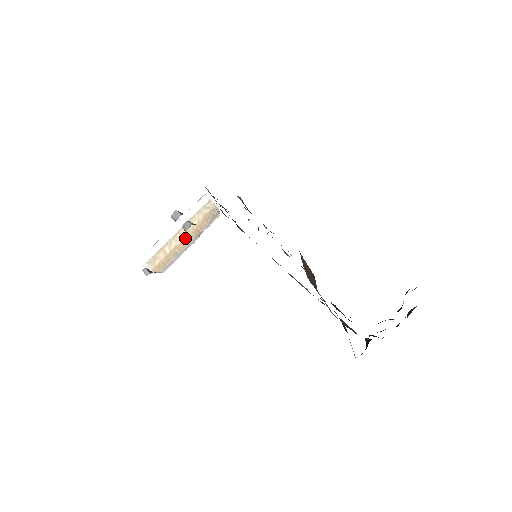
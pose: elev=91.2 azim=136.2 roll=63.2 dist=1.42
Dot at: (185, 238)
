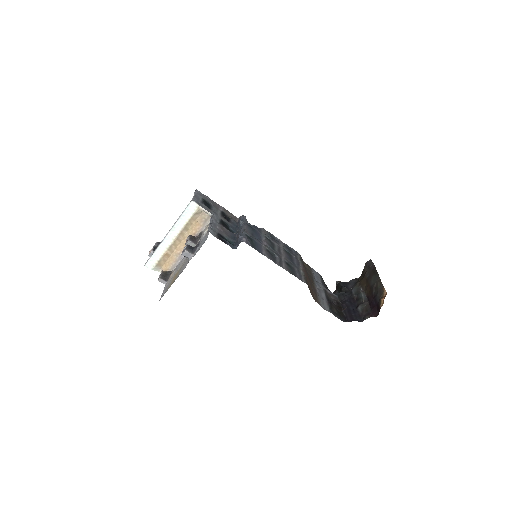
Dot at: (183, 241)
